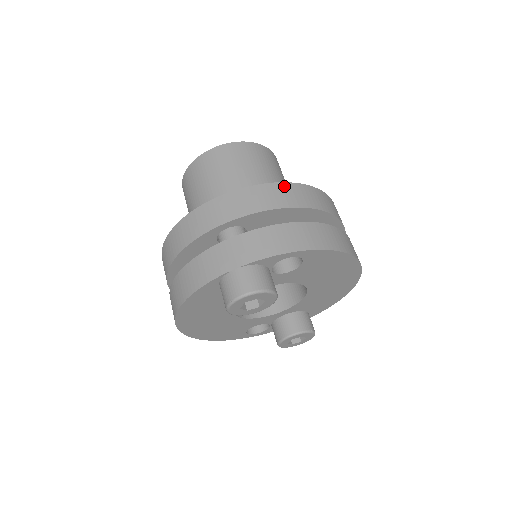
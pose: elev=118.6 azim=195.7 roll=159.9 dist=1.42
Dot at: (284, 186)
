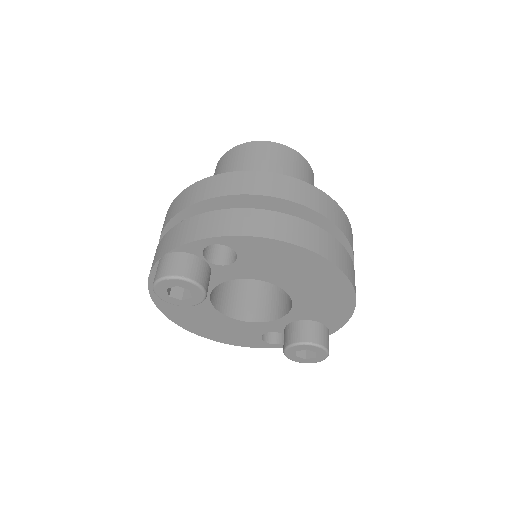
Dot at: (236, 175)
